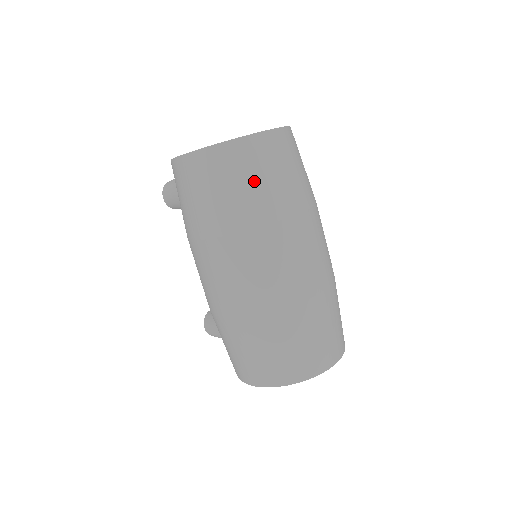
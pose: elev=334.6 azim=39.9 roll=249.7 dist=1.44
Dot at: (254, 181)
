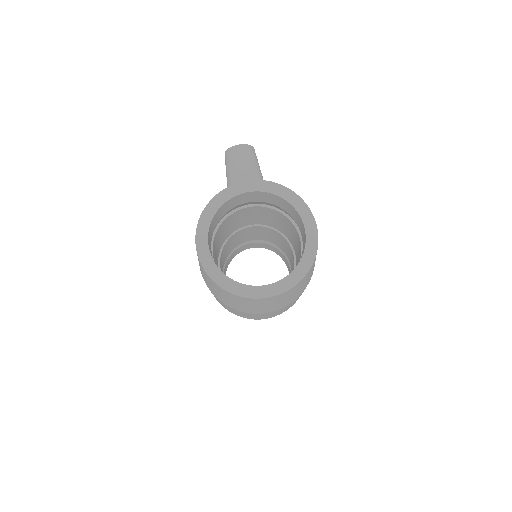
Dot at: (230, 301)
